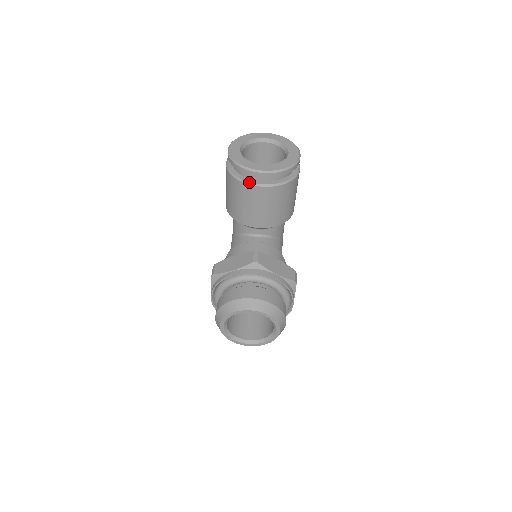
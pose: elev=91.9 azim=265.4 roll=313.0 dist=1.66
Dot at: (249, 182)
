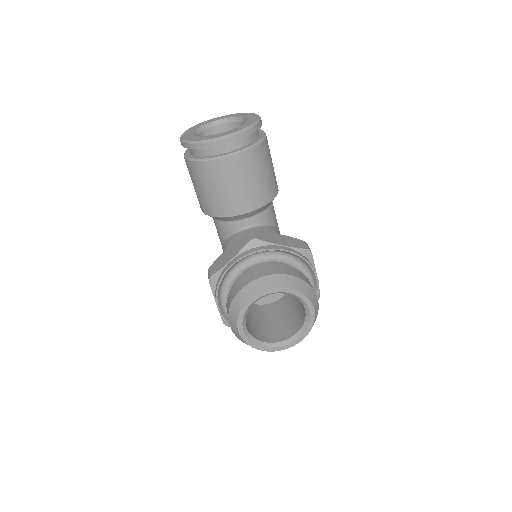
Dot at: (214, 157)
